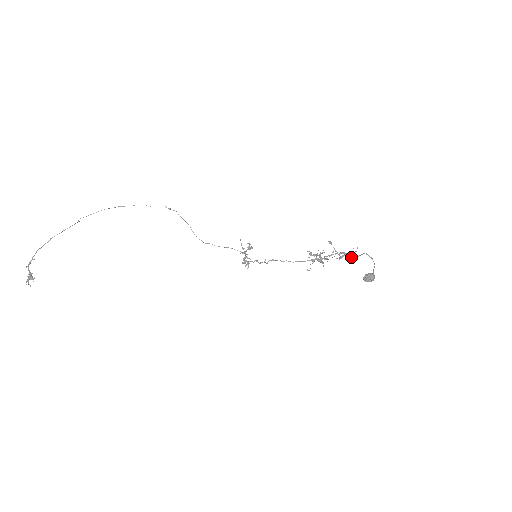
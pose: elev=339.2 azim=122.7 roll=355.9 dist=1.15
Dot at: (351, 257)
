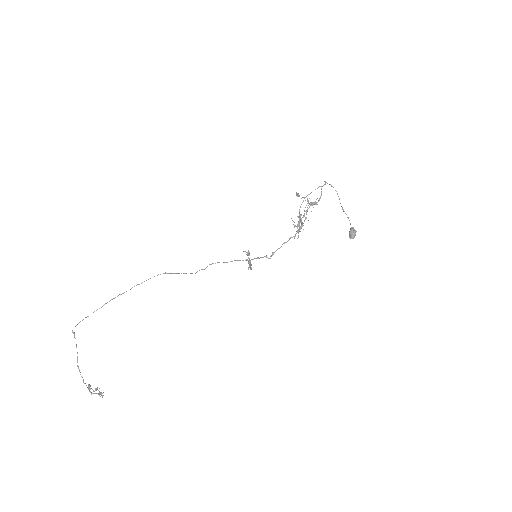
Dot at: occluded
